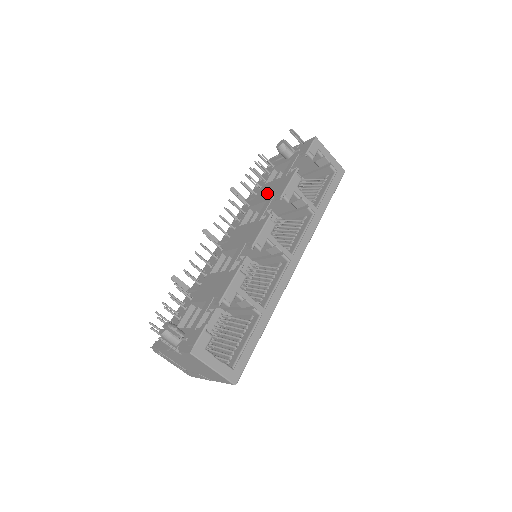
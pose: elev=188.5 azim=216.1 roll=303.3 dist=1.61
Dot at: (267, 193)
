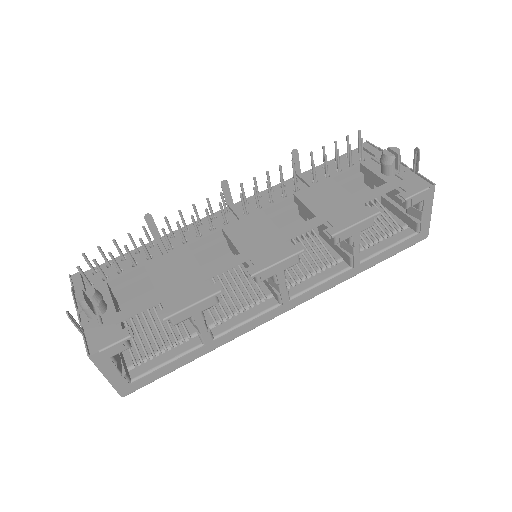
Dot at: (325, 202)
